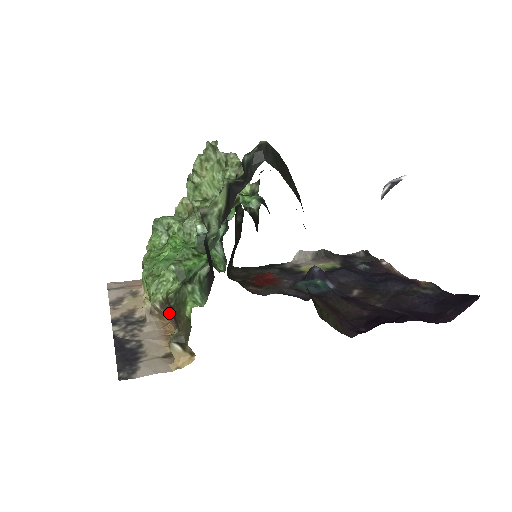
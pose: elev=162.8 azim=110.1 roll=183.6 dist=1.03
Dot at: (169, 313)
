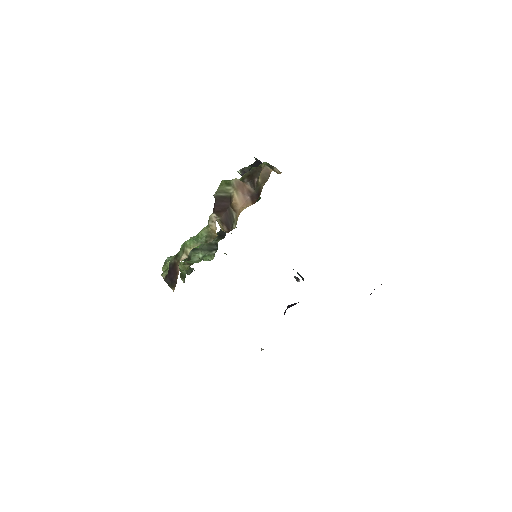
Dot at: (247, 183)
